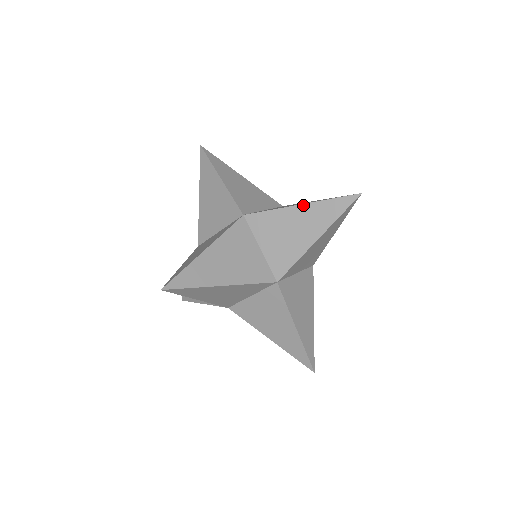
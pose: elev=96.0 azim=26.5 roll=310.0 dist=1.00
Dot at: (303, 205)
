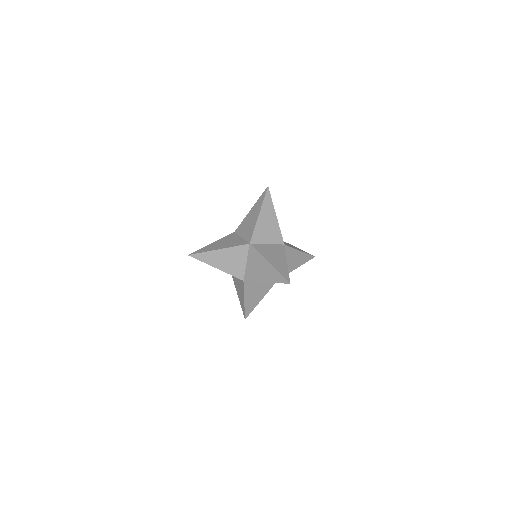
Dot at: (270, 264)
